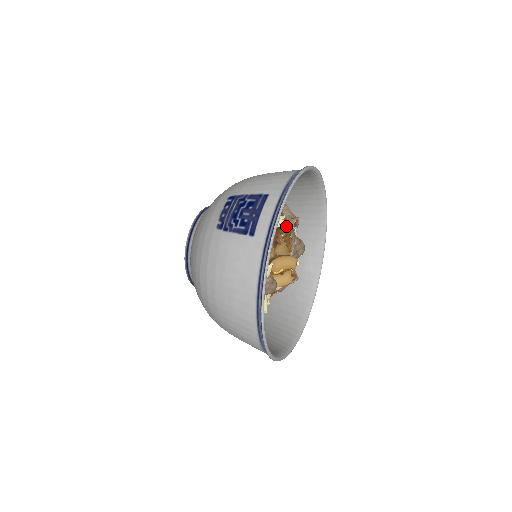
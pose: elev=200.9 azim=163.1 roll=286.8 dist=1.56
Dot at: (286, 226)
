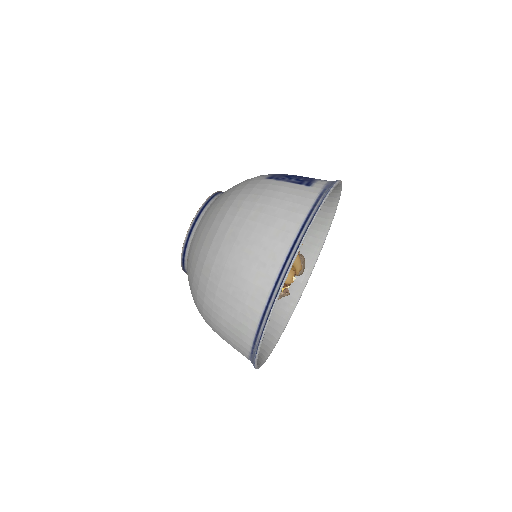
Dot at: occluded
